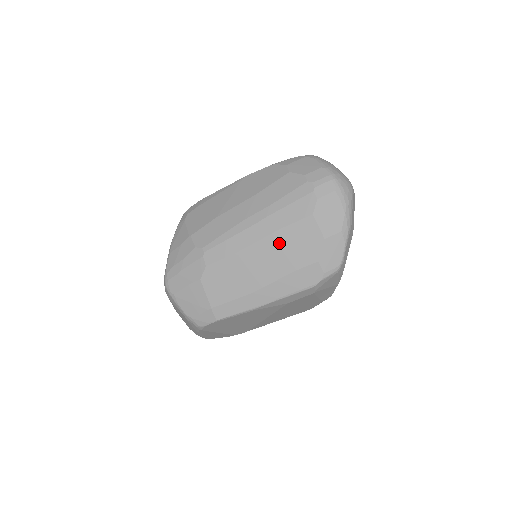
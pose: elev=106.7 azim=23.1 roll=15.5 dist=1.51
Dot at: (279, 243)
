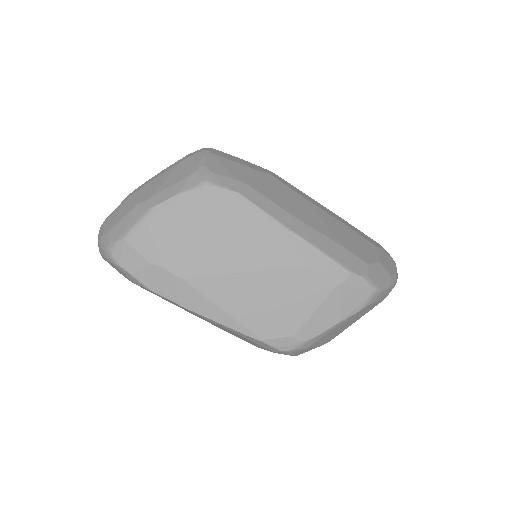
Dot at: (342, 228)
